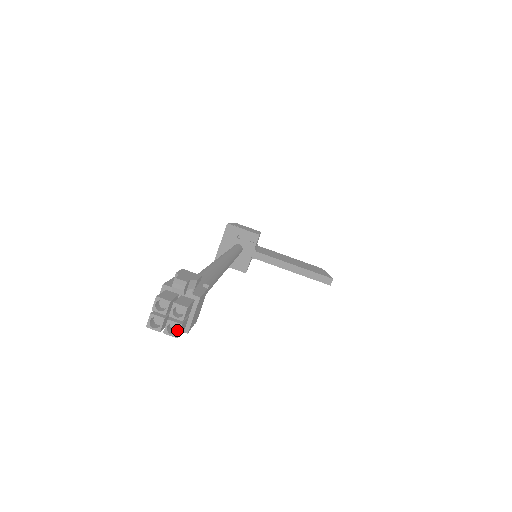
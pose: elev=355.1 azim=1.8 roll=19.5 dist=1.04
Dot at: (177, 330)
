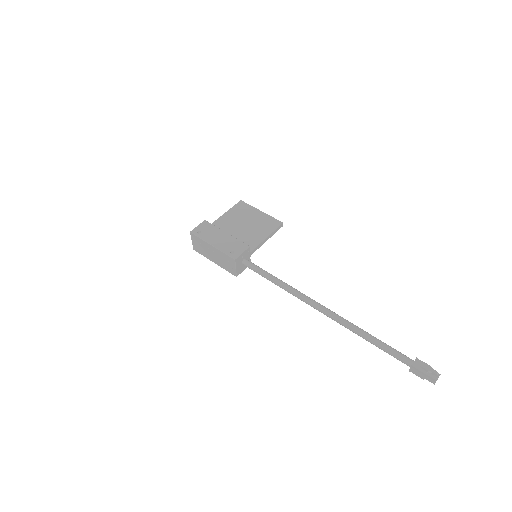
Dot at: occluded
